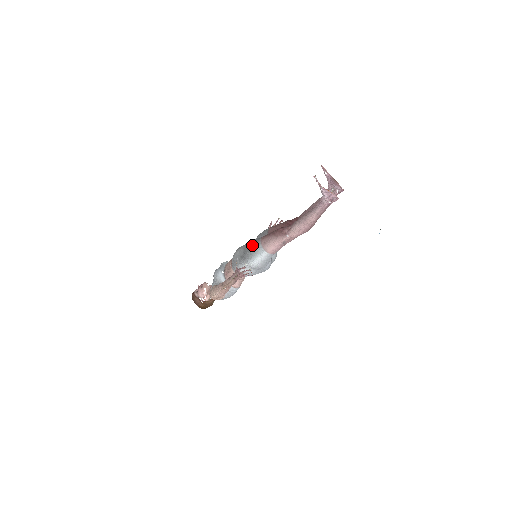
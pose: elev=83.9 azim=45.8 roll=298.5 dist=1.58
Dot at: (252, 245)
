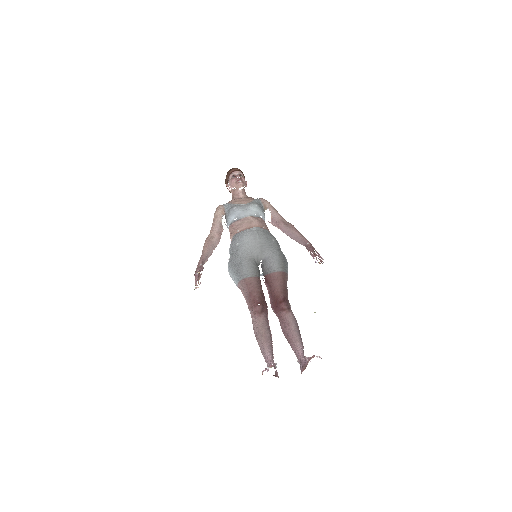
Dot at: (241, 267)
